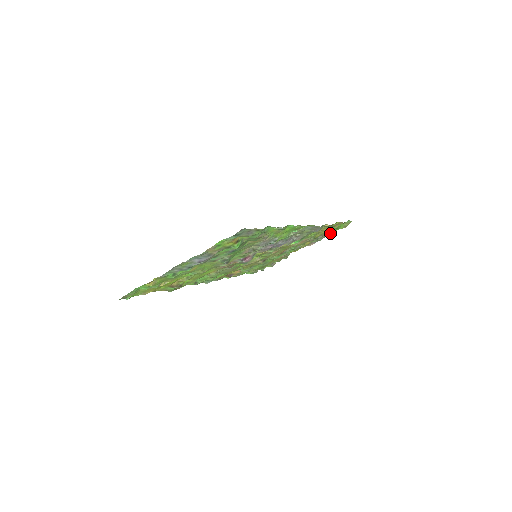
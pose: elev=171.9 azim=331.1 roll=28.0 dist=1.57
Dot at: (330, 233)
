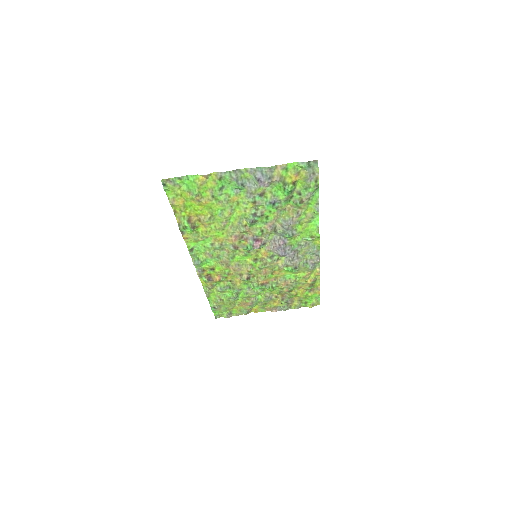
Dot at: (298, 304)
